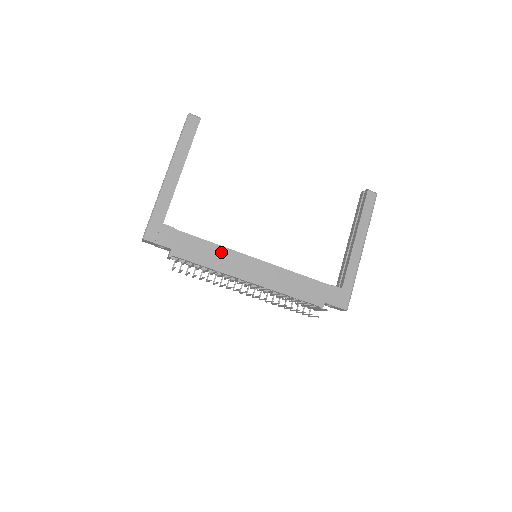
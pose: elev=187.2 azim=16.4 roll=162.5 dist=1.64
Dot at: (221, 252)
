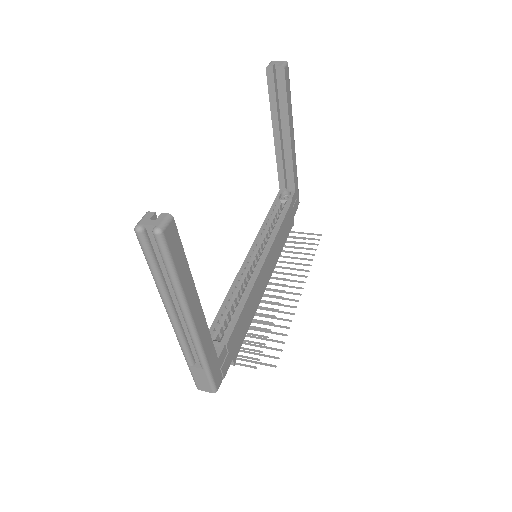
Dot at: (251, 299)
